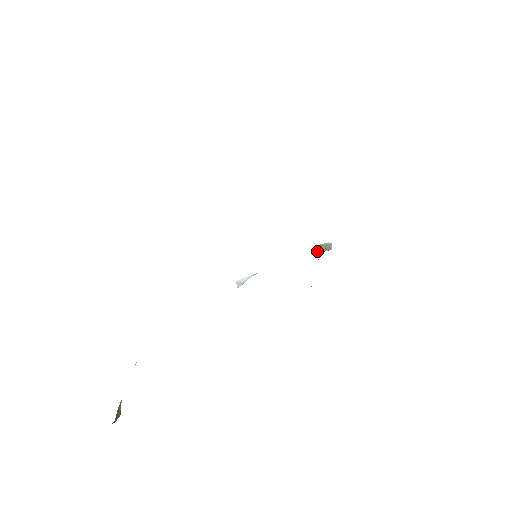
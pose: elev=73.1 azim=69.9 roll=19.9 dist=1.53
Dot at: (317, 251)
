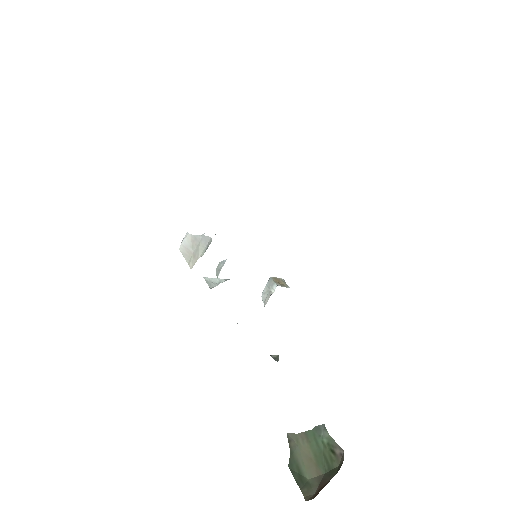
Dot at: (273, 283)
